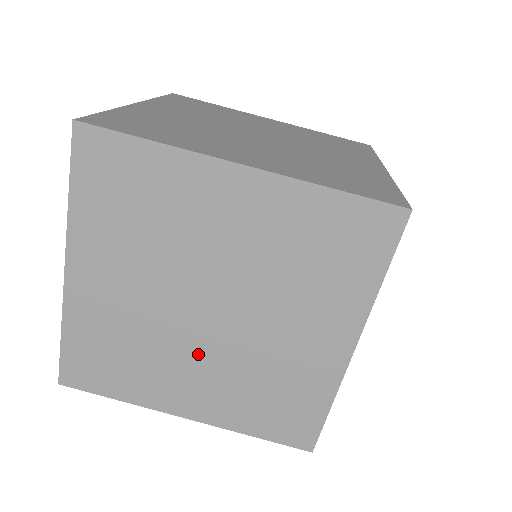
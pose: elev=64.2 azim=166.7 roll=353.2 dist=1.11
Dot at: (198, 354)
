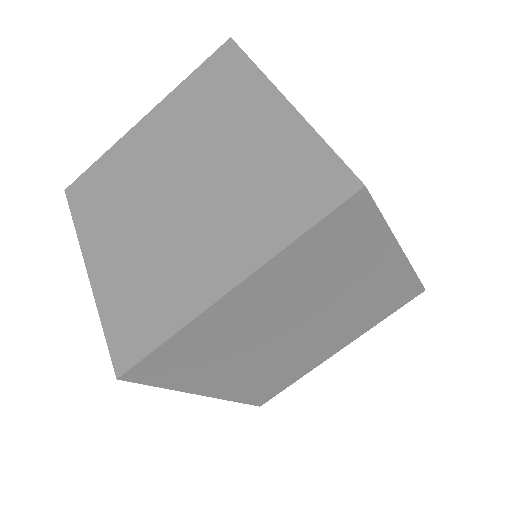
Dot at: (143, 219)
